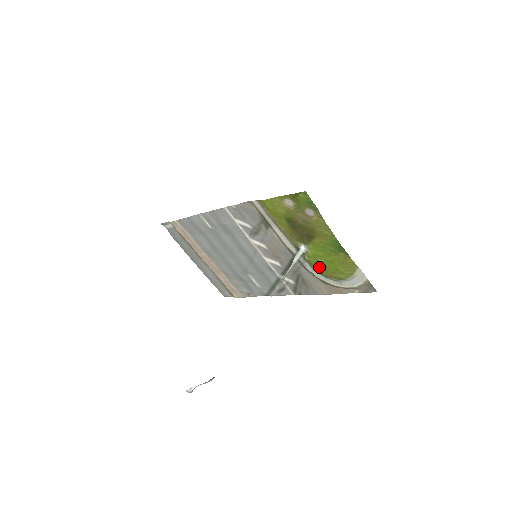
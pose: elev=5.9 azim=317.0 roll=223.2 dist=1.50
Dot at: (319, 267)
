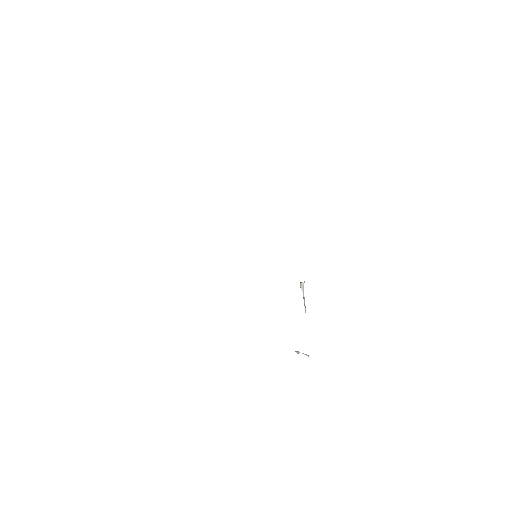
Dot at: occluded
